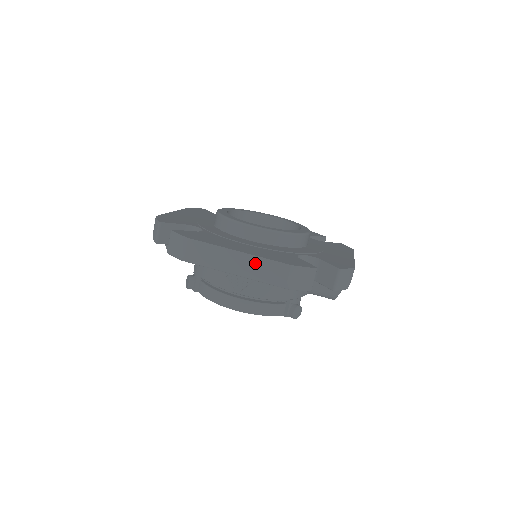
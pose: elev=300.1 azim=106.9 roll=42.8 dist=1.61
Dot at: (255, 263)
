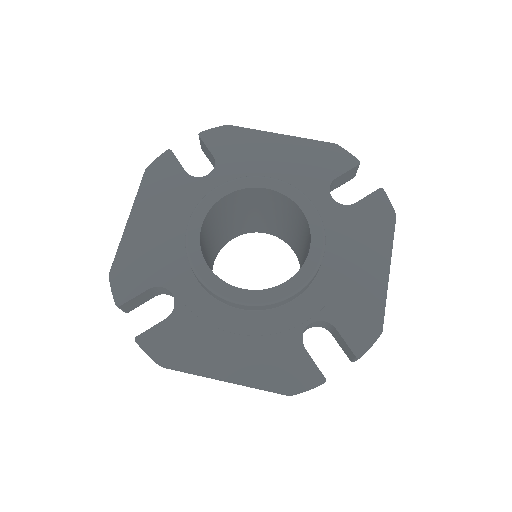
Dot at: (247, 386)
